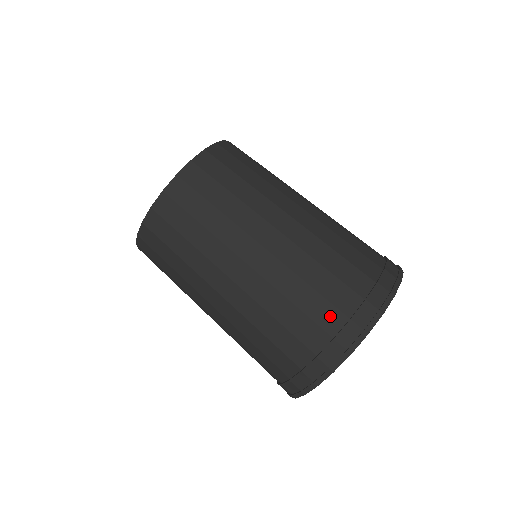
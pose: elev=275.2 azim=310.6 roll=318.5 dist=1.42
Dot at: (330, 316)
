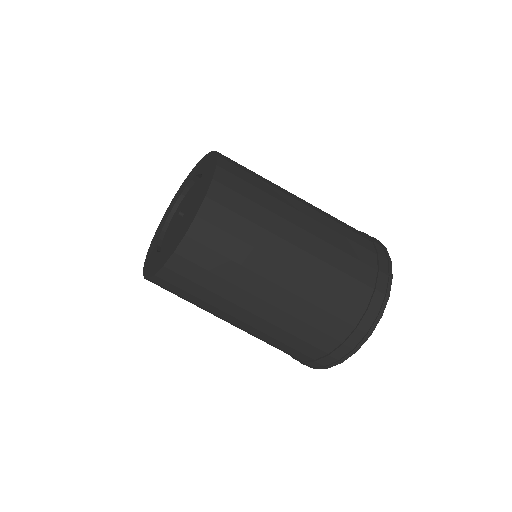
Dot at: (352, 311)
